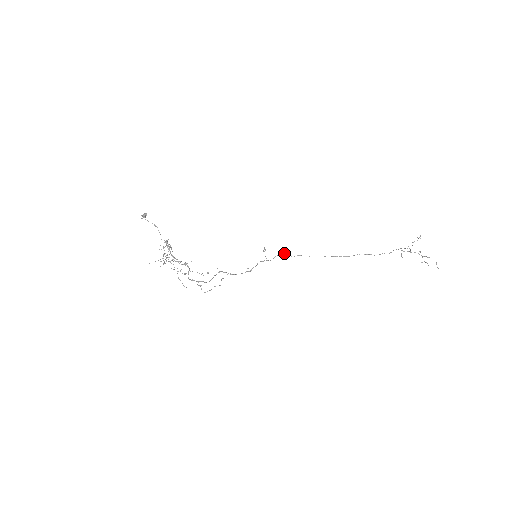
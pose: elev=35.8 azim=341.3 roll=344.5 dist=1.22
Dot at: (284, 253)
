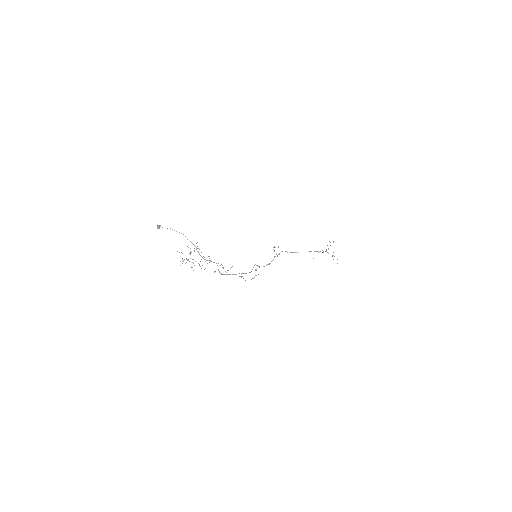
Dot at: occluded
